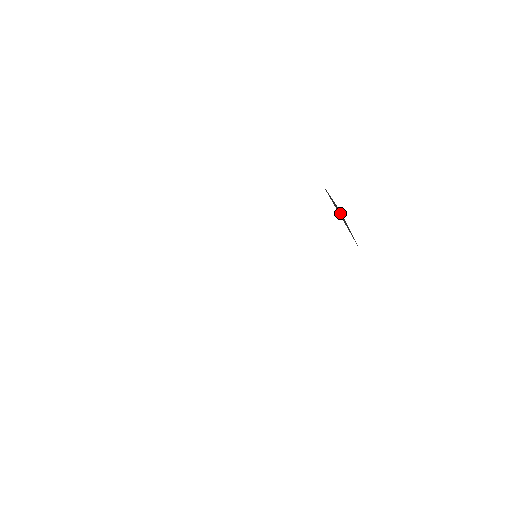
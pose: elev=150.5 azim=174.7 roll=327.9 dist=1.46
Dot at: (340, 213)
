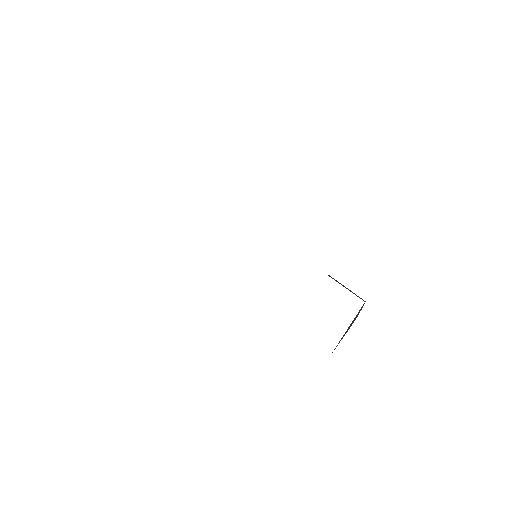
Dot at: (352, 323)
